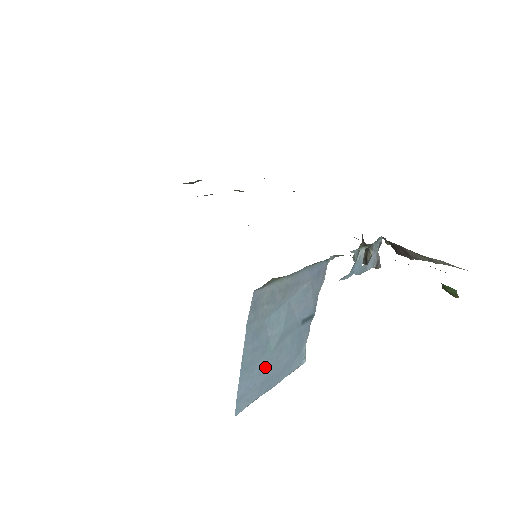
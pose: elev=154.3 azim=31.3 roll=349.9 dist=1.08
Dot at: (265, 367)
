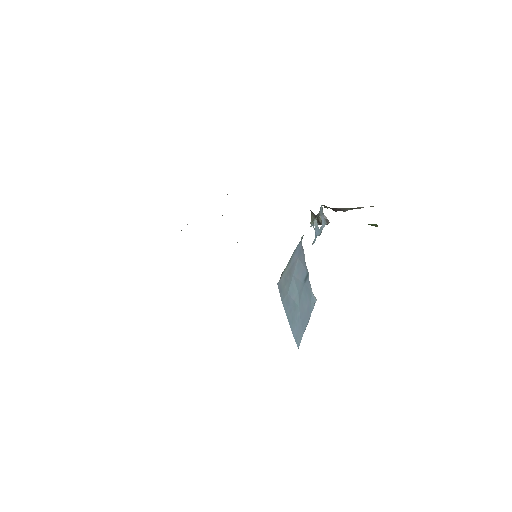
Dot at: (299, 316)
